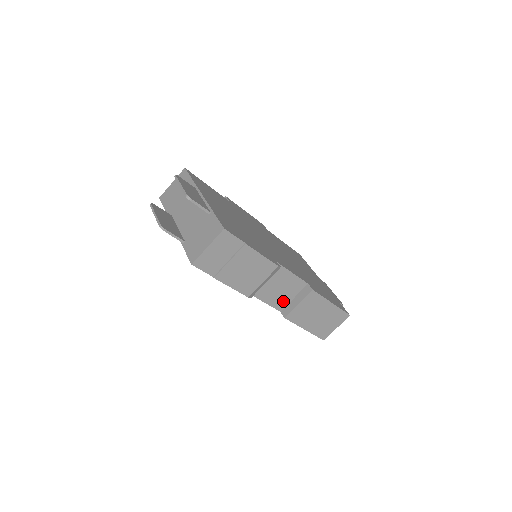
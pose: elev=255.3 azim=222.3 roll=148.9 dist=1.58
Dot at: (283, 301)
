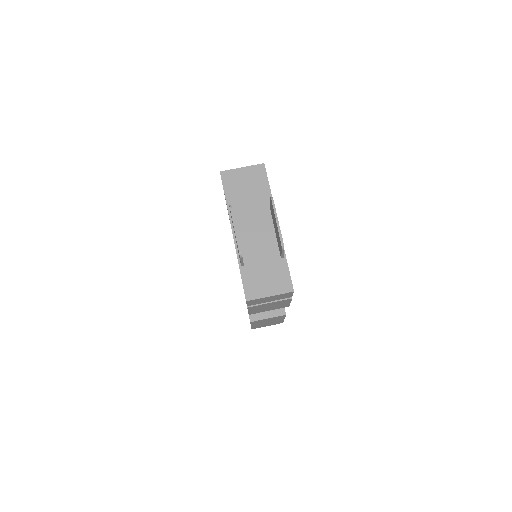
Dot at: occluded
